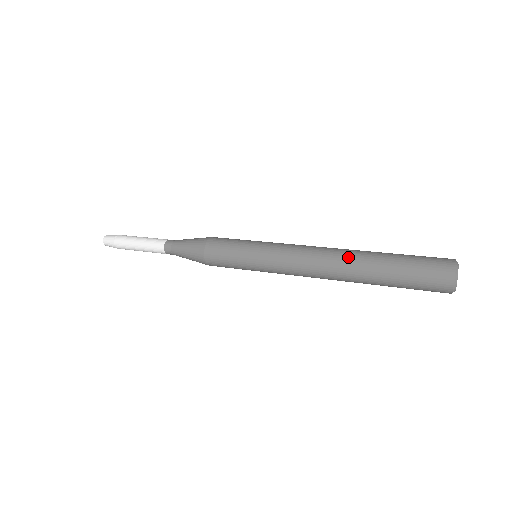
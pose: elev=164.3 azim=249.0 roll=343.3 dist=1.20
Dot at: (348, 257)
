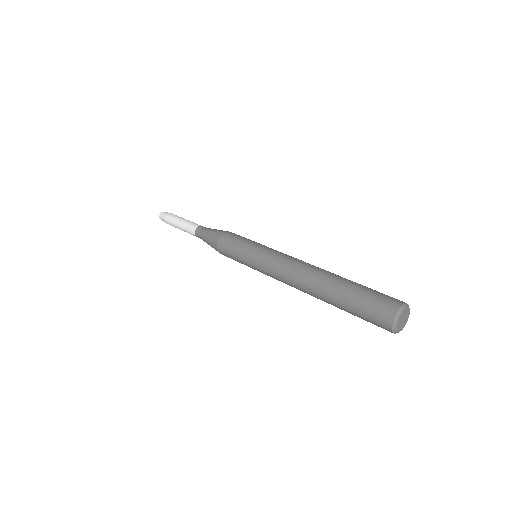
Dot at: (316, 276)
